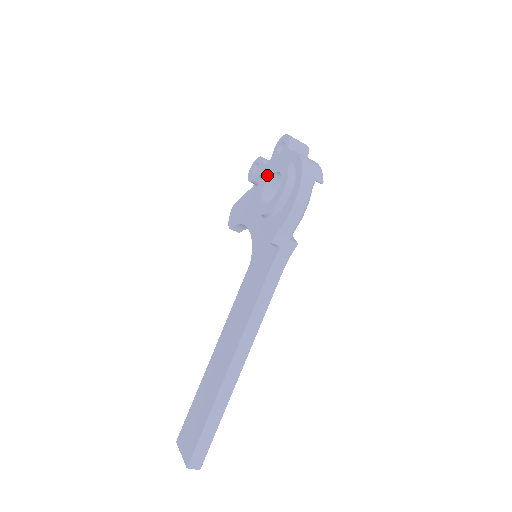
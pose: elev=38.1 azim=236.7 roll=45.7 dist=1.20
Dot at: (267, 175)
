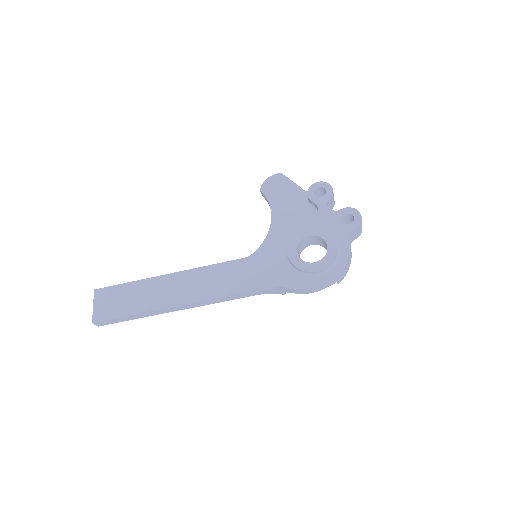
Dot at: (320, 231)
